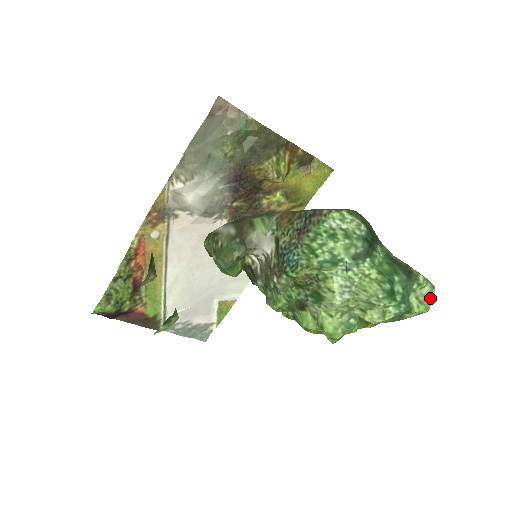
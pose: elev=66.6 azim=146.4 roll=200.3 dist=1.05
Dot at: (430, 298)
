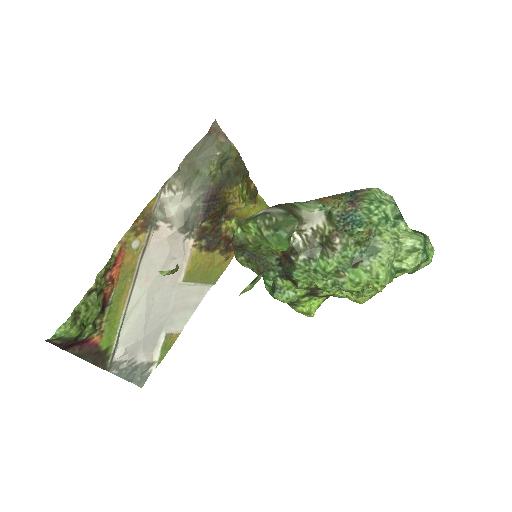
Dot at: occluded
